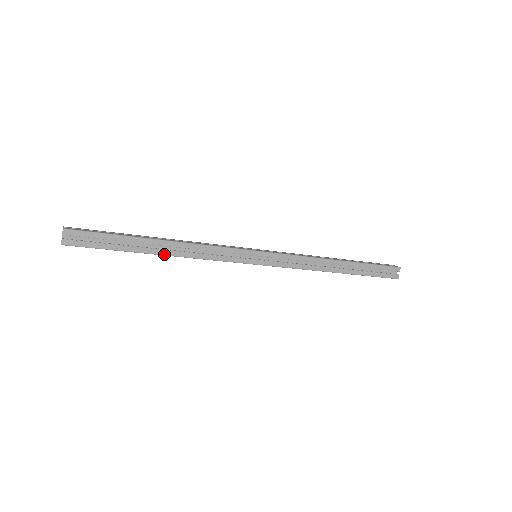
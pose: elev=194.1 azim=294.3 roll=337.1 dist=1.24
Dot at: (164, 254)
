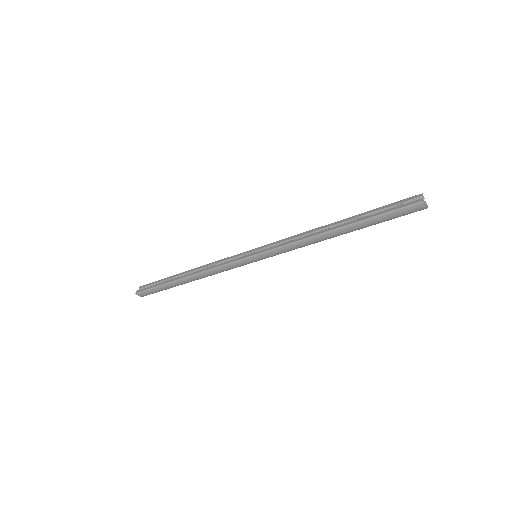
Dot at: (186, 276)
